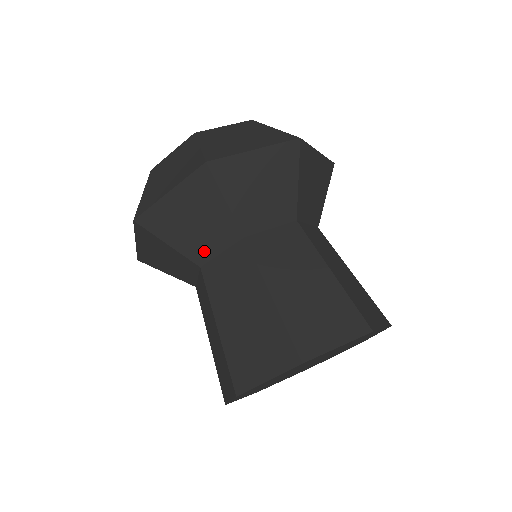
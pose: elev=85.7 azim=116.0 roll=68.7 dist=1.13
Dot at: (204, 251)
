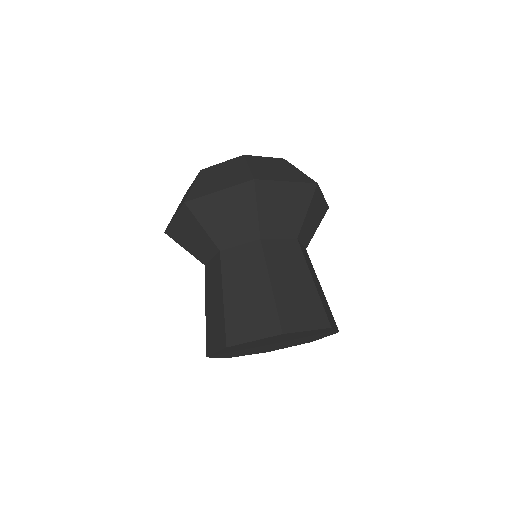
Dot at: (203, 256)
